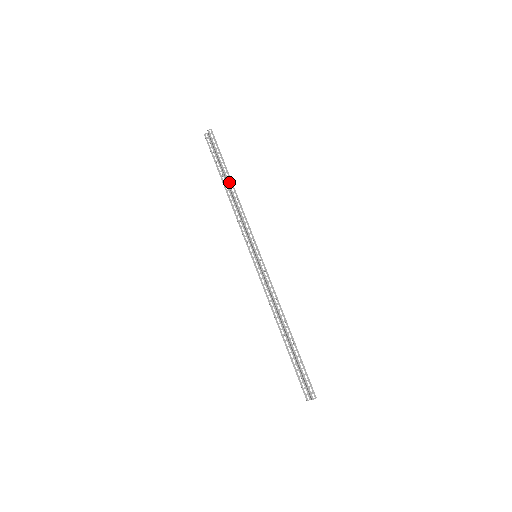
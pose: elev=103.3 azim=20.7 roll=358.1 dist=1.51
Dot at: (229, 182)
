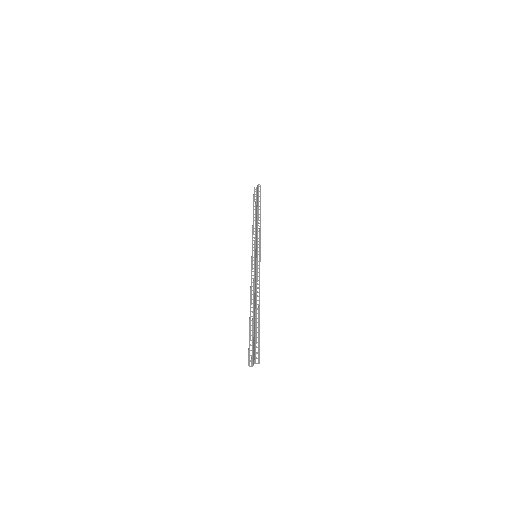
Dot at: occluded
